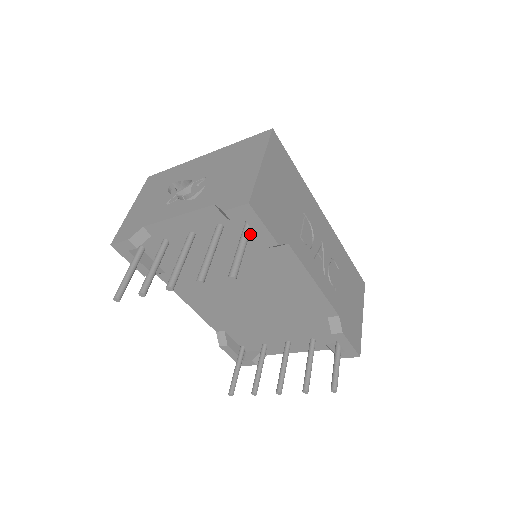
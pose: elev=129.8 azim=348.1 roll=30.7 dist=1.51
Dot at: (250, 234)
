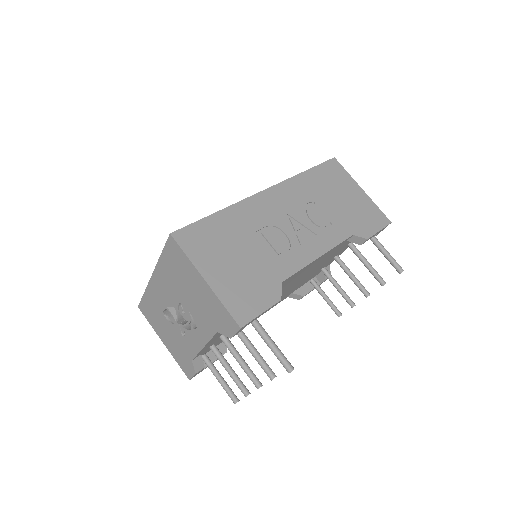
Dot at: occluded
